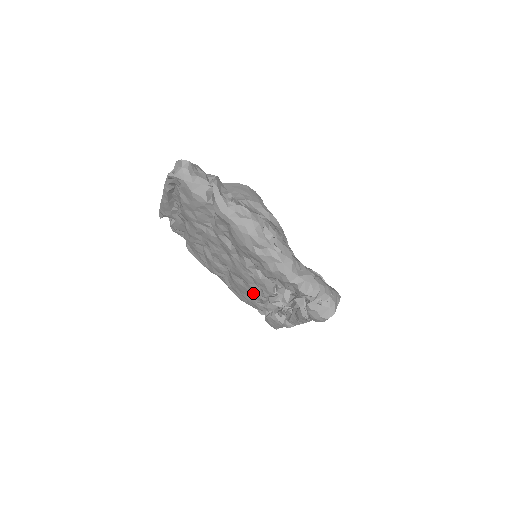
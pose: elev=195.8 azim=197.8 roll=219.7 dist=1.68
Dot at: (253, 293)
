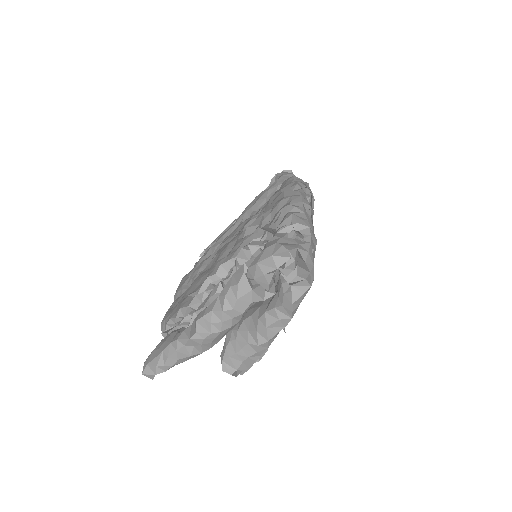
Dot at: (206, 276)
